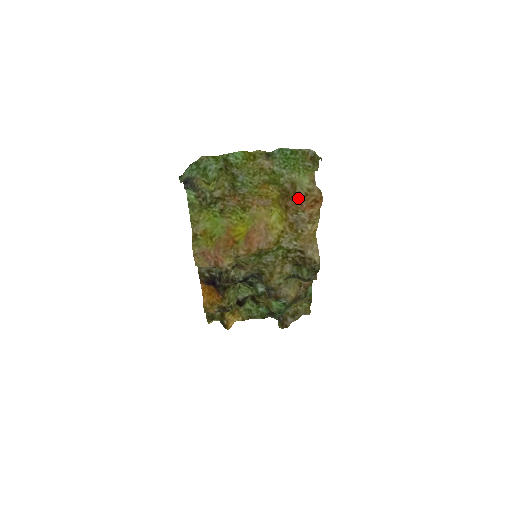
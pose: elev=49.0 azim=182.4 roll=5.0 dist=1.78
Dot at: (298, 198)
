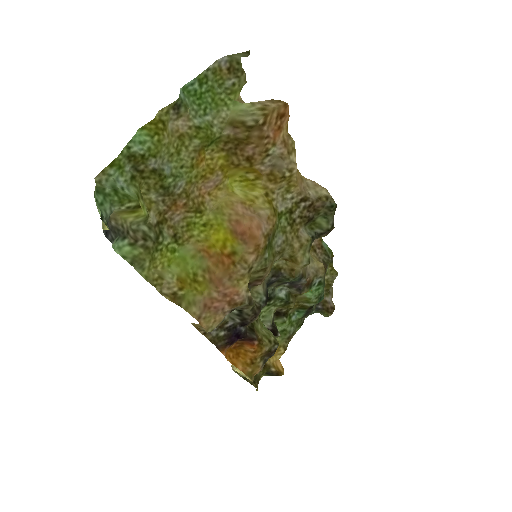
Dot at: (258, 130)
